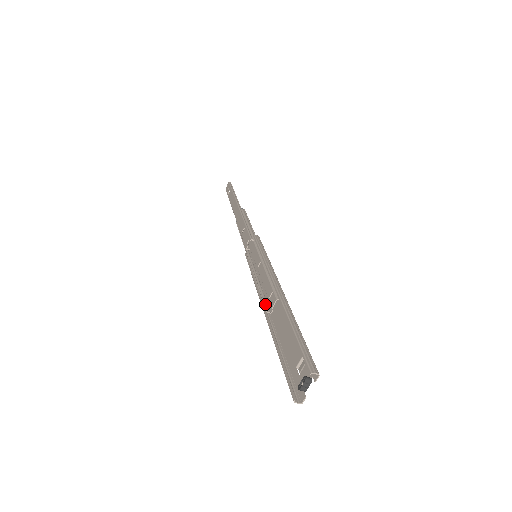
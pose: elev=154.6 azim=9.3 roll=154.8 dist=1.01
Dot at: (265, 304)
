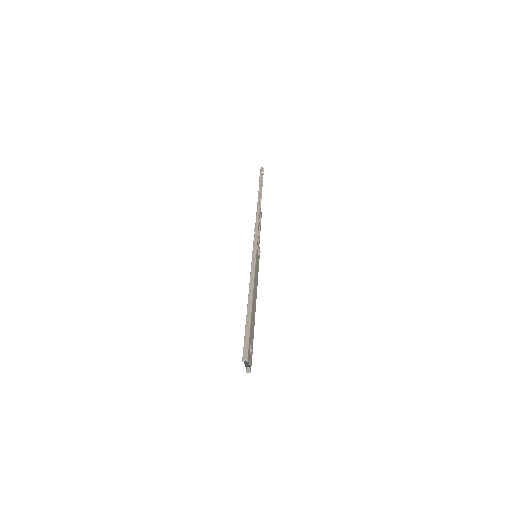
Dot at: occluded
